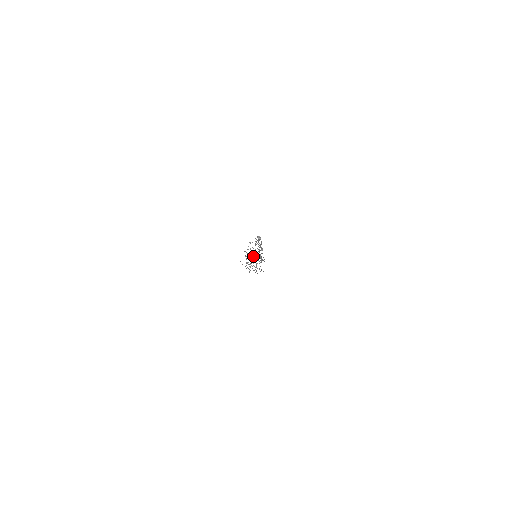
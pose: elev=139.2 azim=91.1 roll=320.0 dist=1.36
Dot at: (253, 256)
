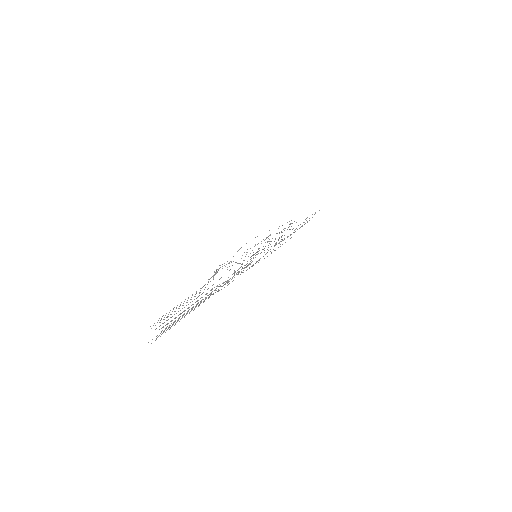
Dot at: occluded
